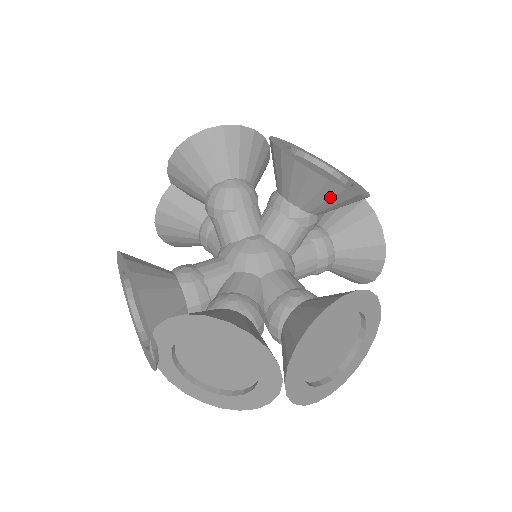
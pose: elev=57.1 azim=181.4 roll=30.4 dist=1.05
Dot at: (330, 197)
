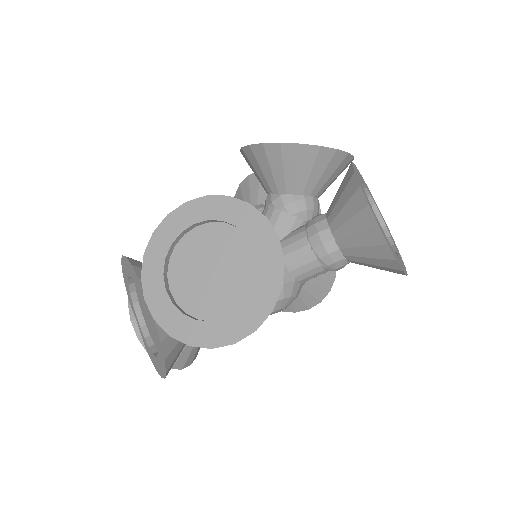
Dot at: (267, 162)
